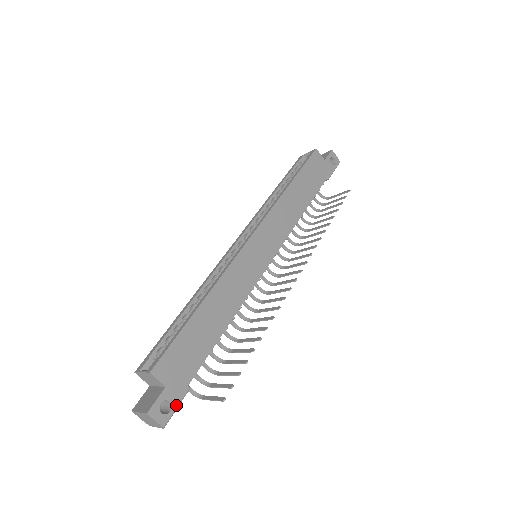
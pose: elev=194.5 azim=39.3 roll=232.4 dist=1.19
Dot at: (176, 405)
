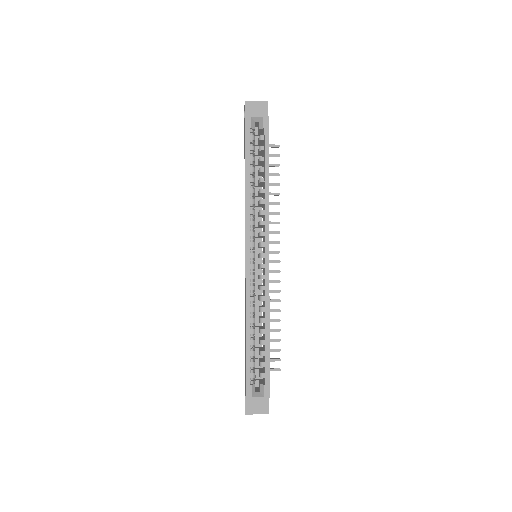
Dot at: occluded
